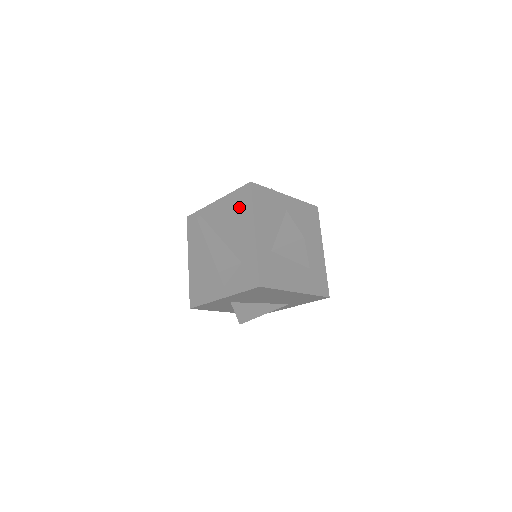
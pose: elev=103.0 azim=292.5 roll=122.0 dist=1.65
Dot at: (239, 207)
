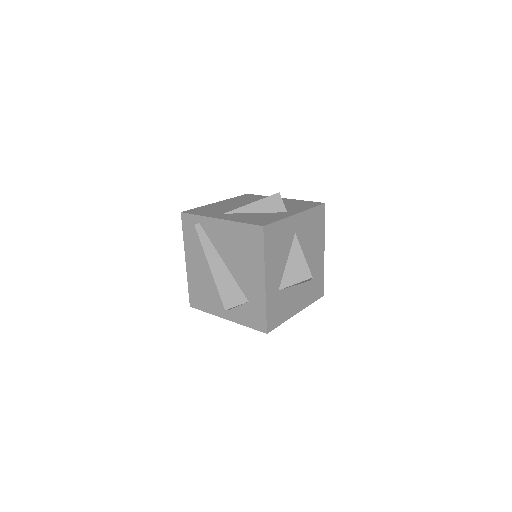
Dot at: (247, 245)
